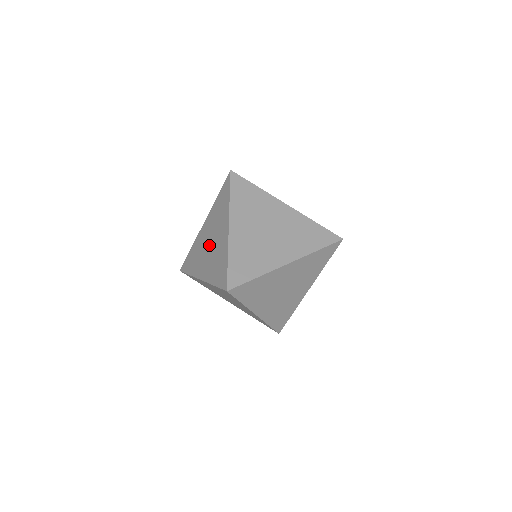
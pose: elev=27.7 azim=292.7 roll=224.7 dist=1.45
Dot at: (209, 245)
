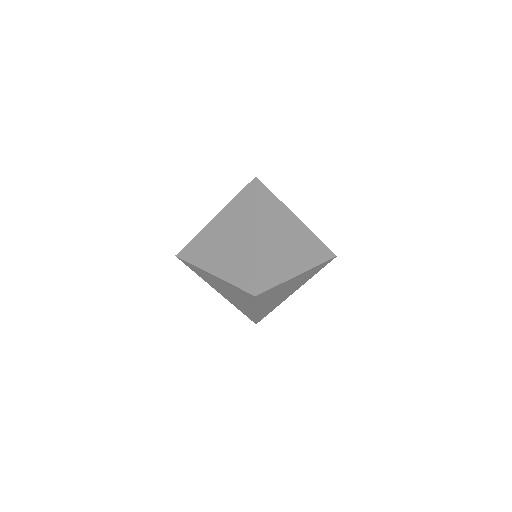
Dot at: (227, 293)
